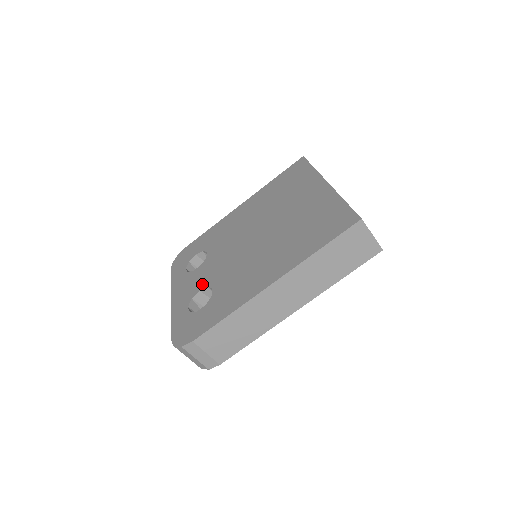
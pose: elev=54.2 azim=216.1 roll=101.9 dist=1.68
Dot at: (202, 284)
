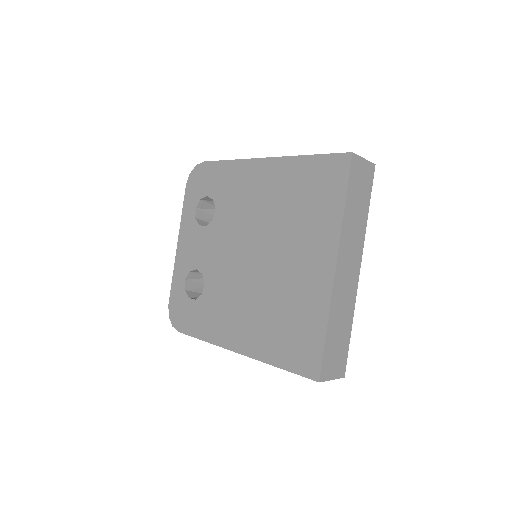
Dot at: (200, 263)
